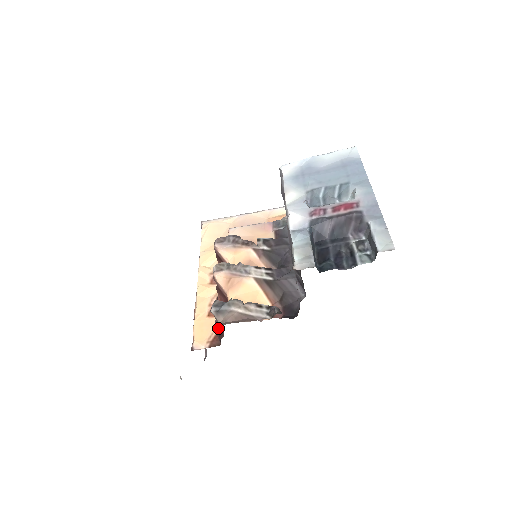
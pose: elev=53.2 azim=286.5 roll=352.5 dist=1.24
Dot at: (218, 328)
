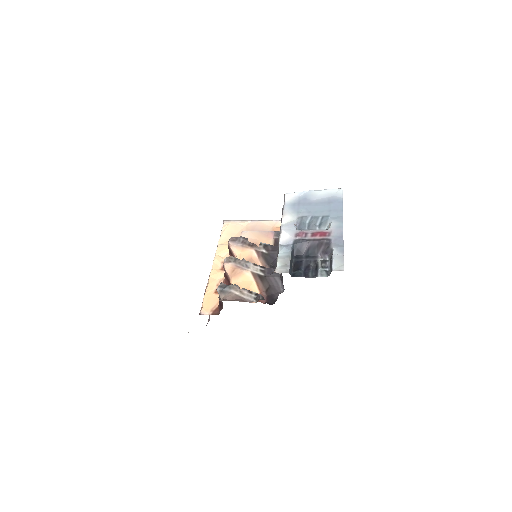
Dot at: (220, 302)
